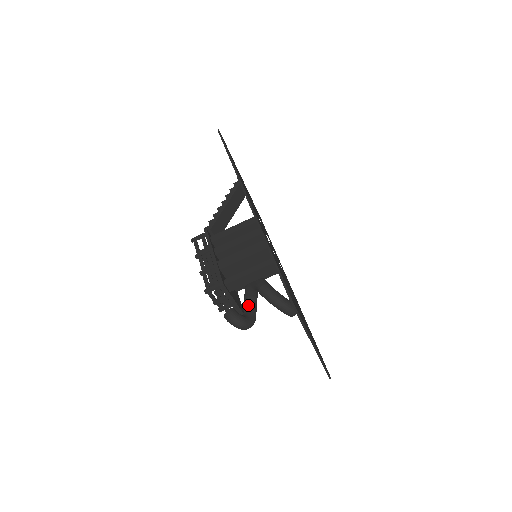
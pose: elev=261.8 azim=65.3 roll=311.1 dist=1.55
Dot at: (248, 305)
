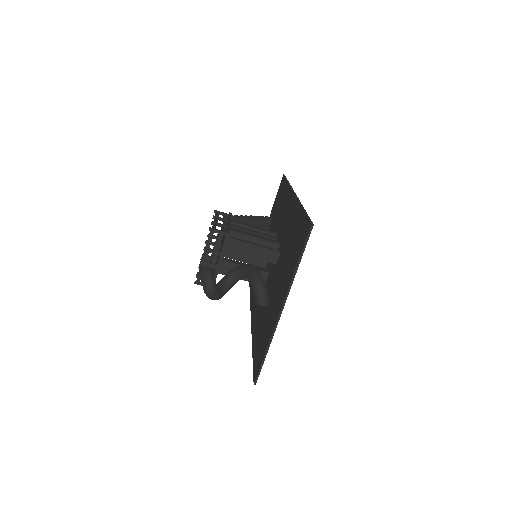
Dot at: (221, 284)
